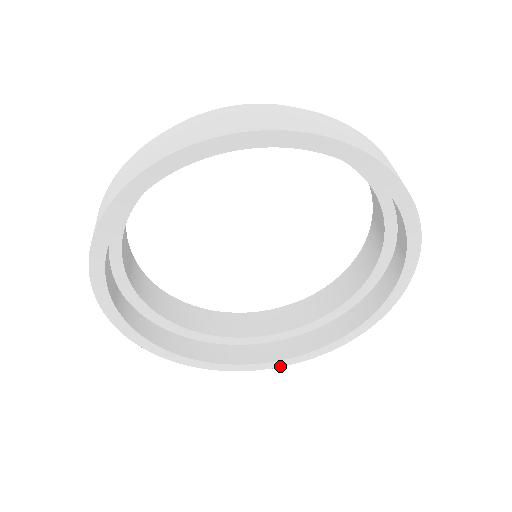
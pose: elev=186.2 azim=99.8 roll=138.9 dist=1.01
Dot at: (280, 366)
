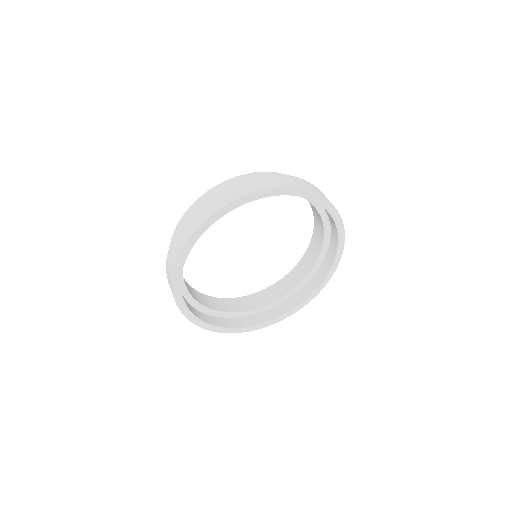
Dot at: (220, 332)
